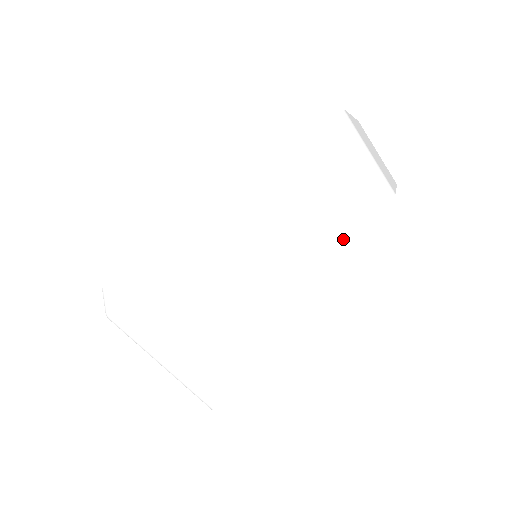
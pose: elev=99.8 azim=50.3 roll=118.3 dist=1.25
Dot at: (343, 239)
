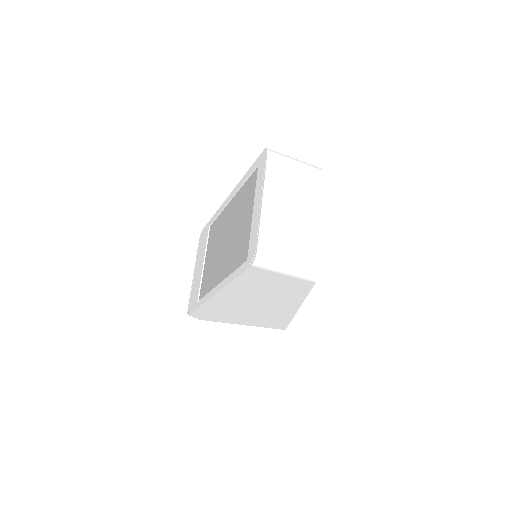
Dot at: (302, 292)
